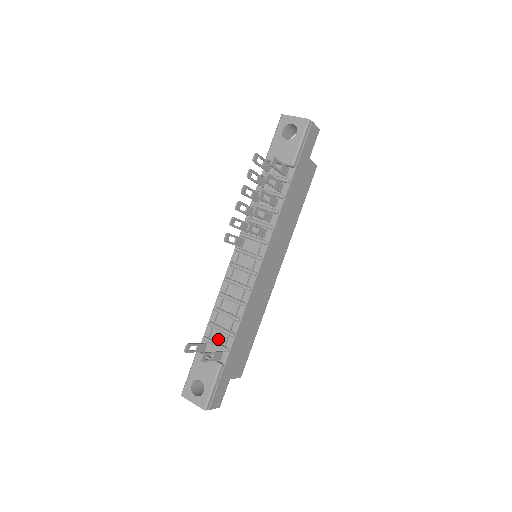
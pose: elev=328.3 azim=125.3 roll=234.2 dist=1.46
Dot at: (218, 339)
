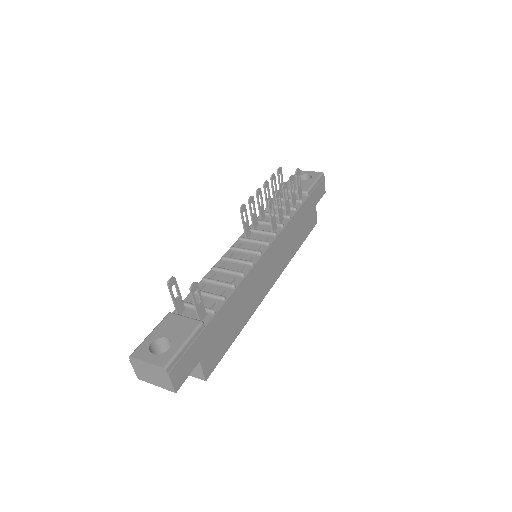
Dot at: occluded
